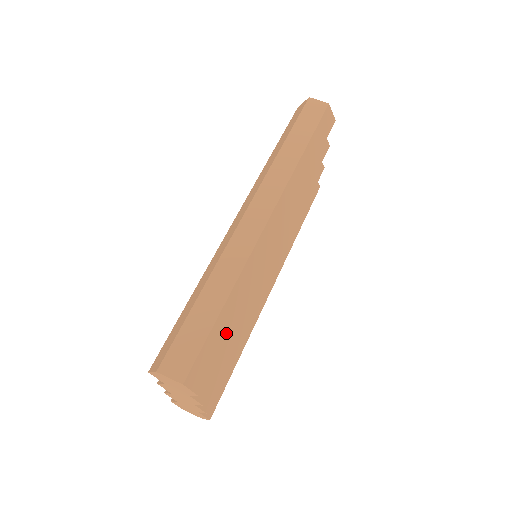
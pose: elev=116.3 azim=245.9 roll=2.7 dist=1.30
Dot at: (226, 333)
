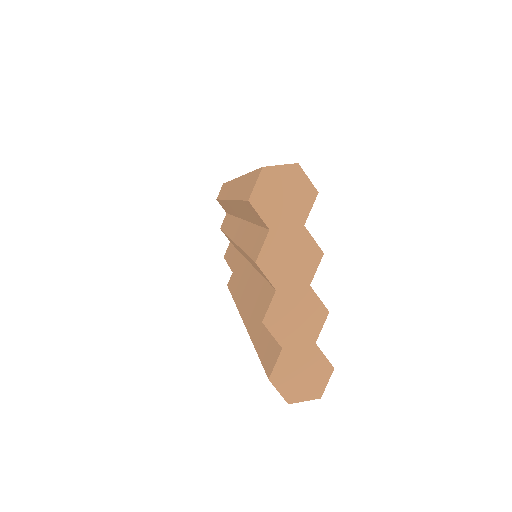
Dot at: occluded
